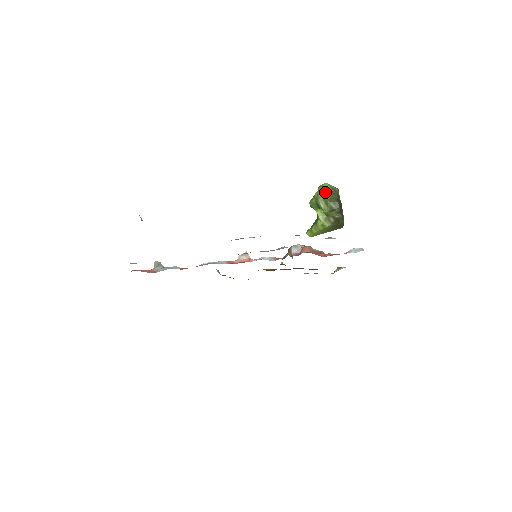
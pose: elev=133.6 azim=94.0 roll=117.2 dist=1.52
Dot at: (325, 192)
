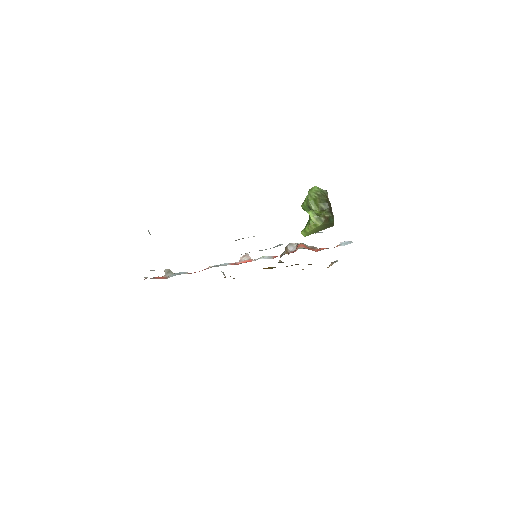
Dot at: (315, 195)
